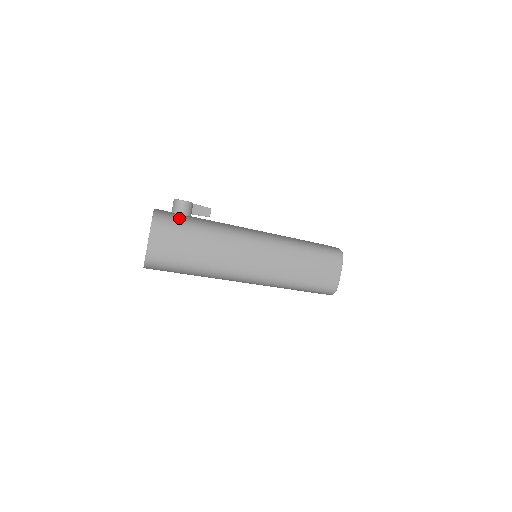
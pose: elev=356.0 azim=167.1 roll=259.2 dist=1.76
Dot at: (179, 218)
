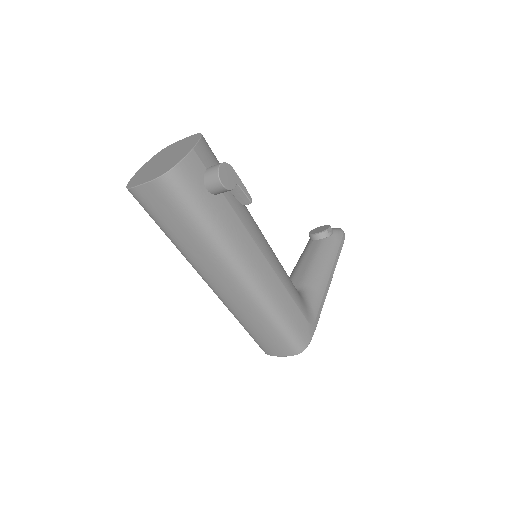
Dot at: (193, 197)
